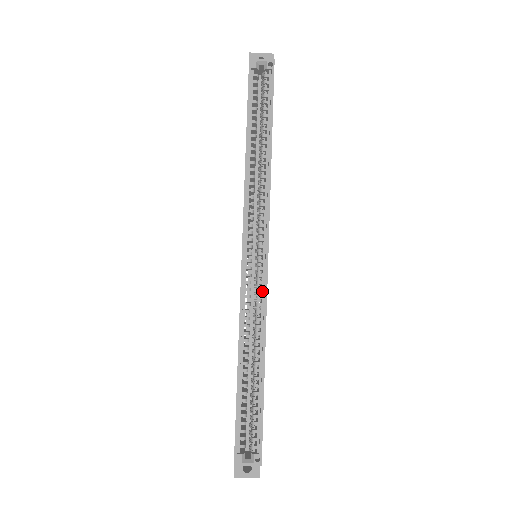
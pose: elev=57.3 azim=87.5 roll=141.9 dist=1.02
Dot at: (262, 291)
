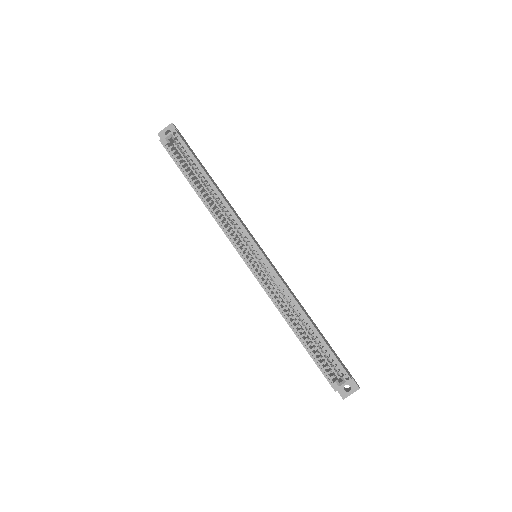
Dot at: occluded
